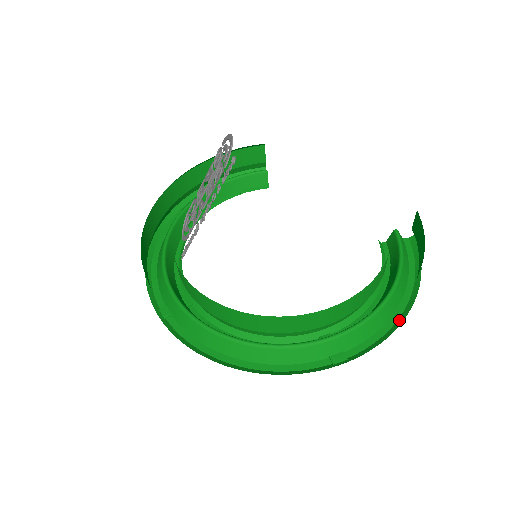
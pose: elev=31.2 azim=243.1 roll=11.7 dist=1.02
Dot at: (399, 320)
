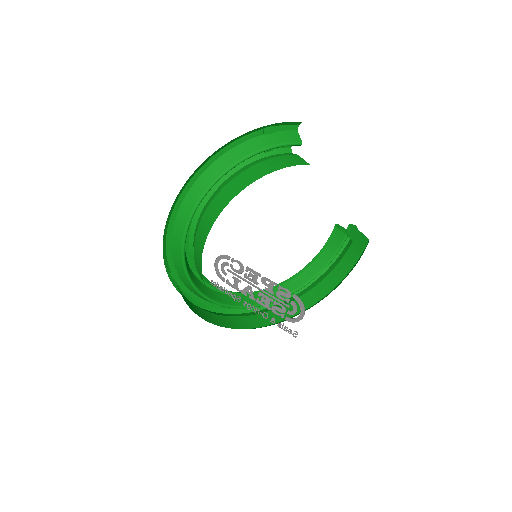
Dot at: occluded
